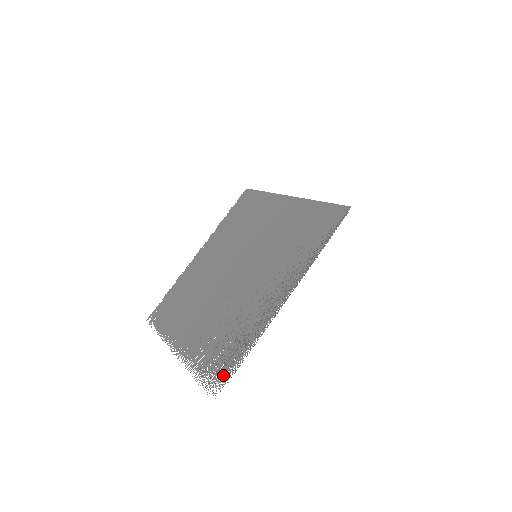
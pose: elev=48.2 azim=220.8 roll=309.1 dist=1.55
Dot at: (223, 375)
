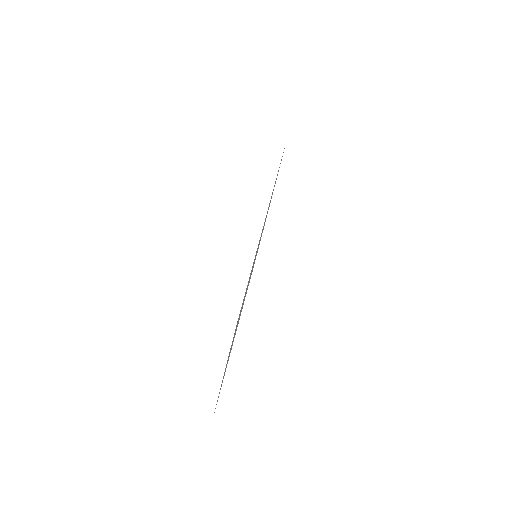
Dot at: (240, 311)
